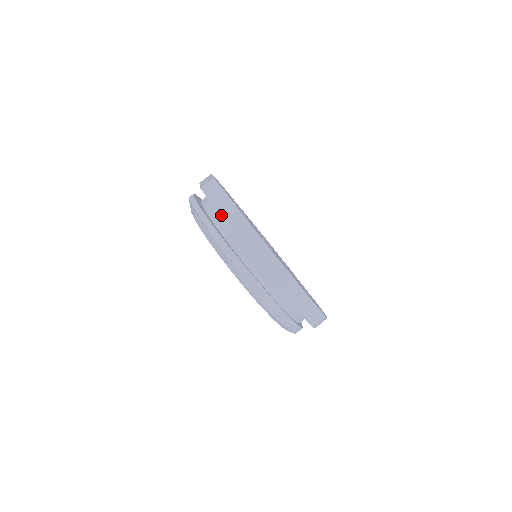
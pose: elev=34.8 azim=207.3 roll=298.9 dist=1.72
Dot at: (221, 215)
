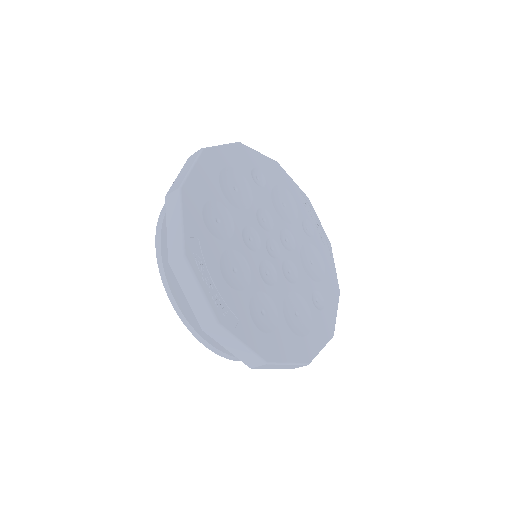
Dot at: (202, 328)
